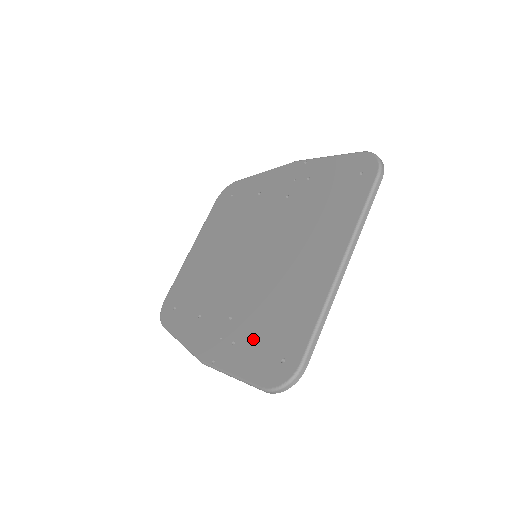
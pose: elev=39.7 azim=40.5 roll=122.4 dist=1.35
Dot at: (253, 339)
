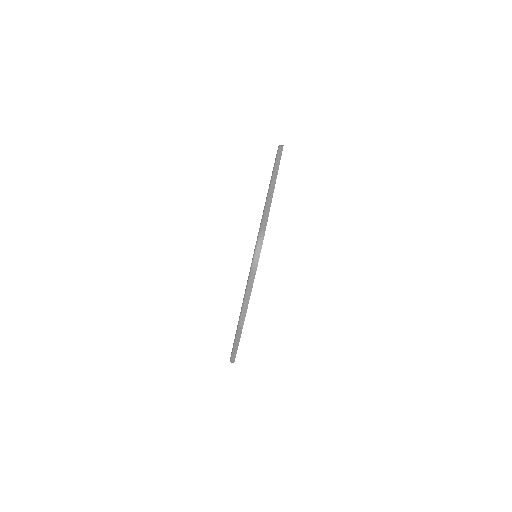
Dot at: occluded
